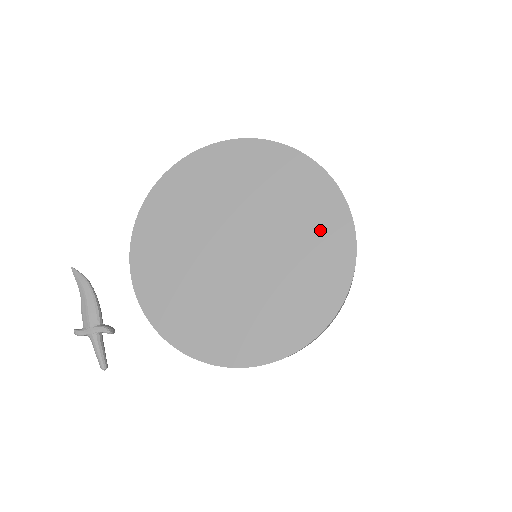
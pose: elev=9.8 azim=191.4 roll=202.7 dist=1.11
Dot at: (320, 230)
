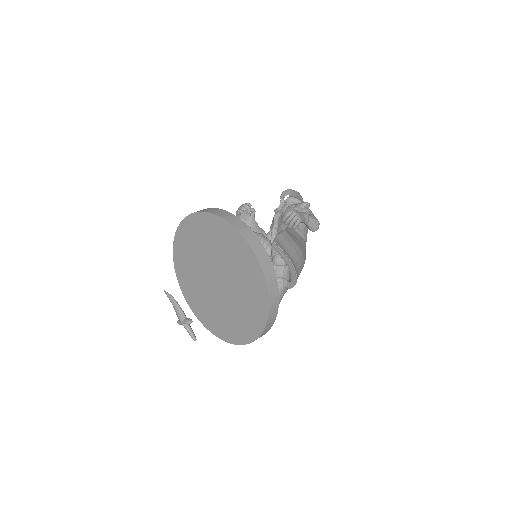
Dot at: (246, 269)
